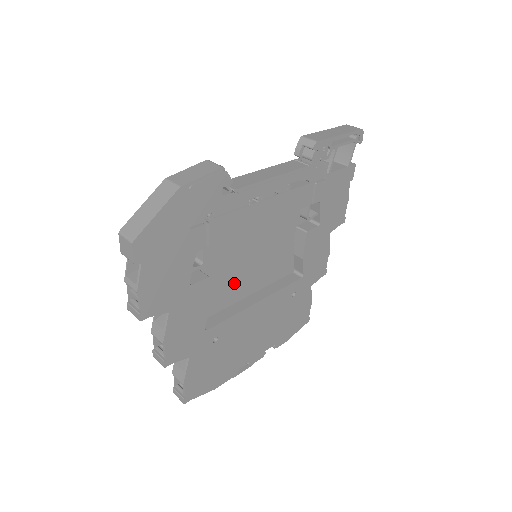
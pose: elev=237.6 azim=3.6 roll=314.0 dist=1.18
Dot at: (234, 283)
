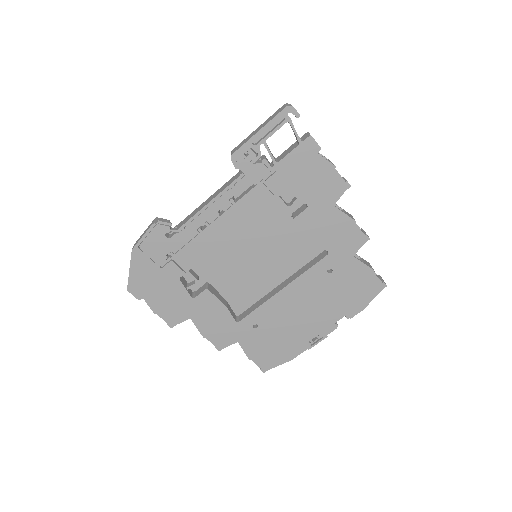
Dot at: (252, 281)
